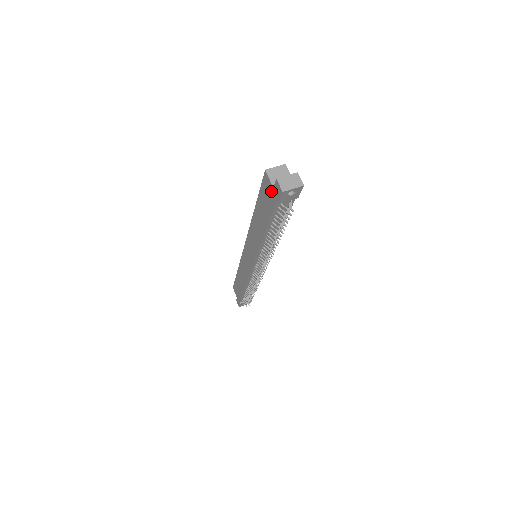
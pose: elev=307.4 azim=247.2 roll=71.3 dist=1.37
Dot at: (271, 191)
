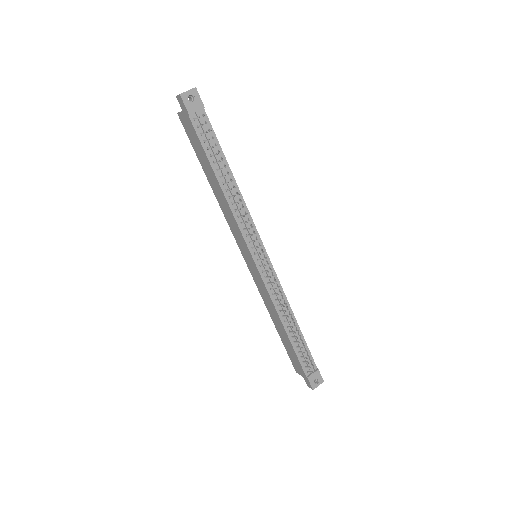
Dot at: (185, 118)
